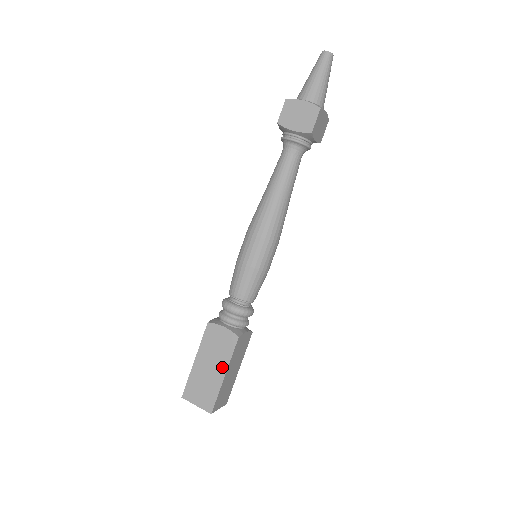
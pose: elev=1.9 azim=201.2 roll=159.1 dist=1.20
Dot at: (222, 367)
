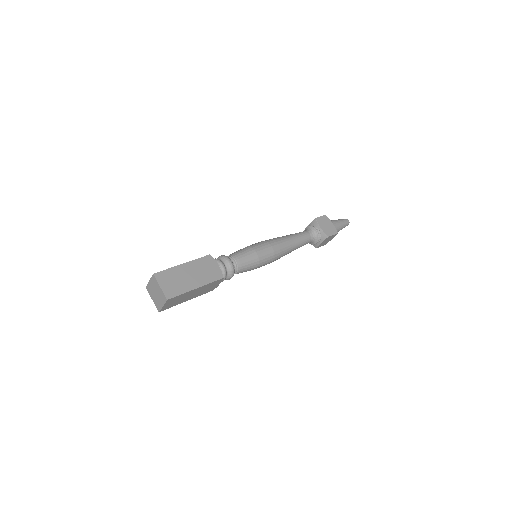
Dot at: (199, 282)
